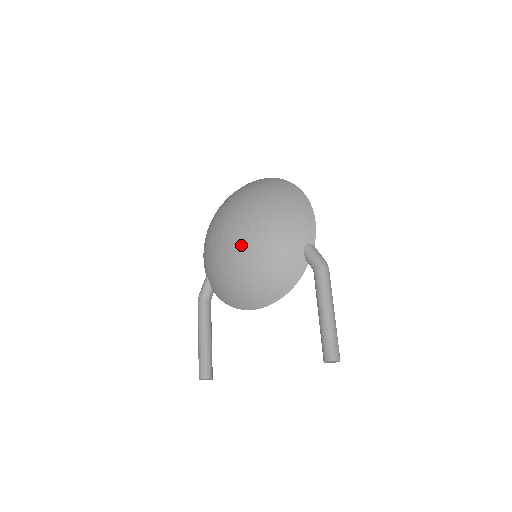
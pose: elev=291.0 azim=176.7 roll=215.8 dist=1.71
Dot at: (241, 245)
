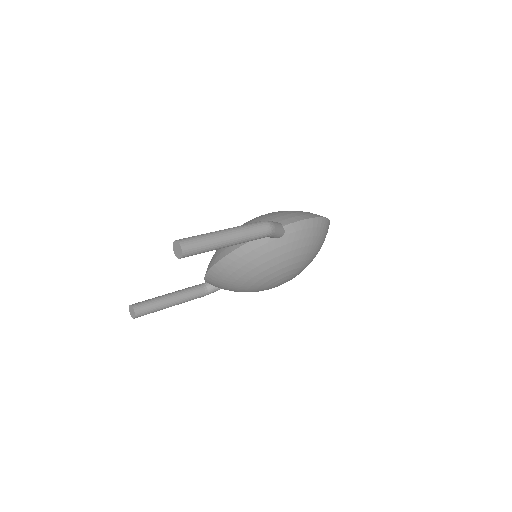
Dot at: occluded
